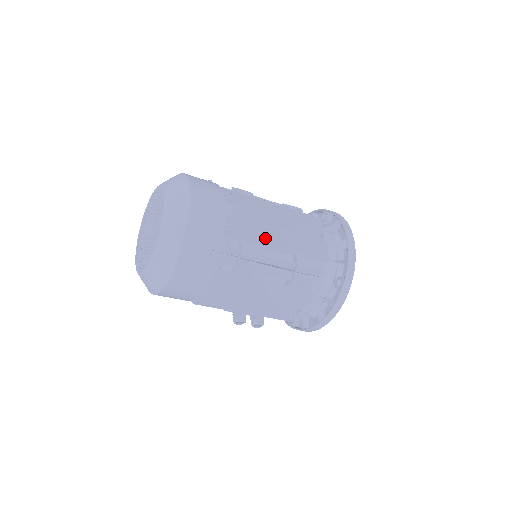
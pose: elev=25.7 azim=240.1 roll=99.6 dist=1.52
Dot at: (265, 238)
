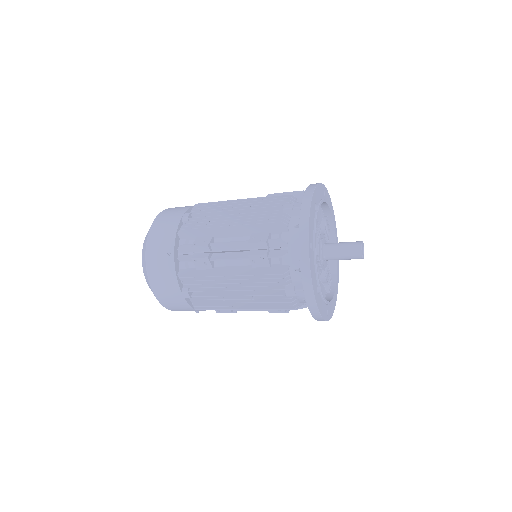
Dot at: (226, 309)
